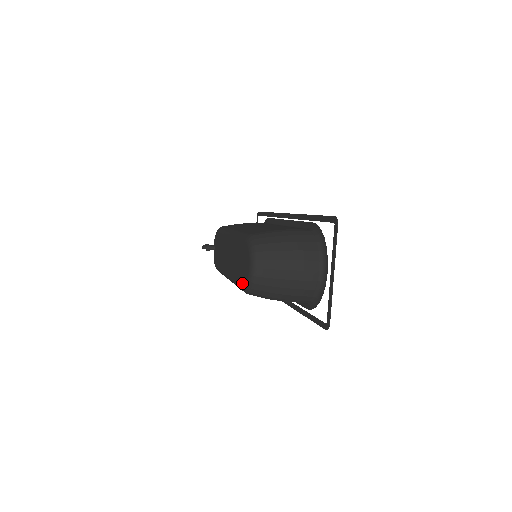
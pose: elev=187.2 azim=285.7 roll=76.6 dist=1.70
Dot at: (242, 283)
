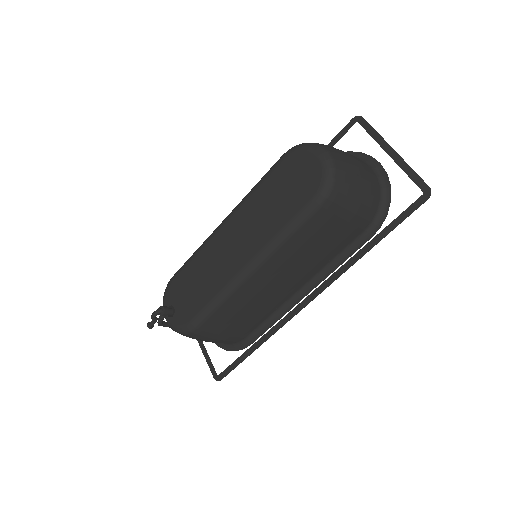
Dot at: (309, 195)
